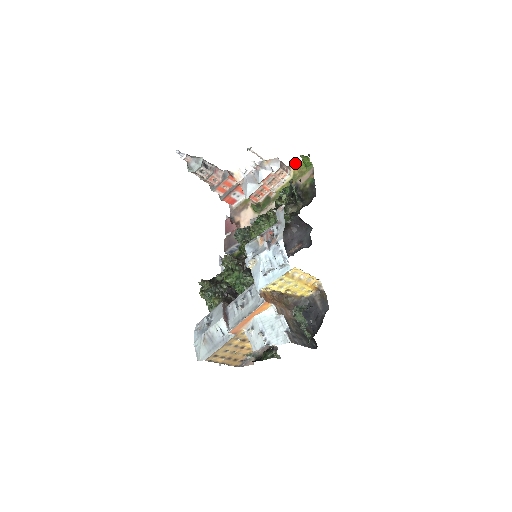
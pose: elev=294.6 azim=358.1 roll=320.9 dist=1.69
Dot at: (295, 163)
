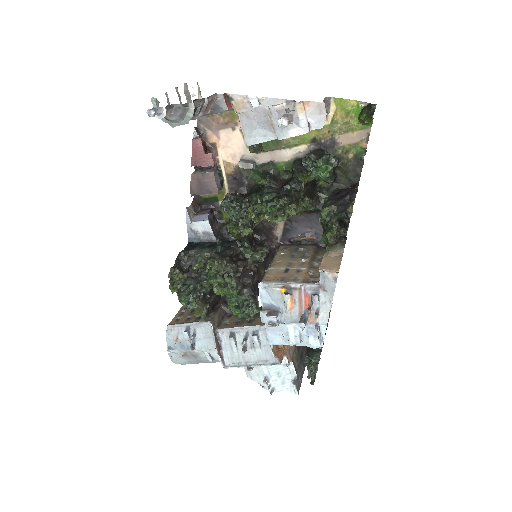
Dot at: (342, 98)
